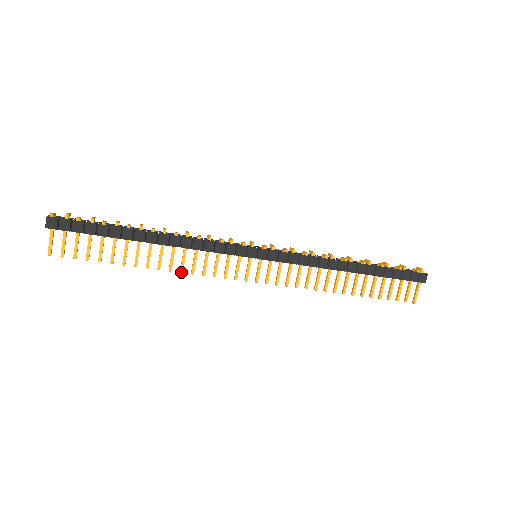
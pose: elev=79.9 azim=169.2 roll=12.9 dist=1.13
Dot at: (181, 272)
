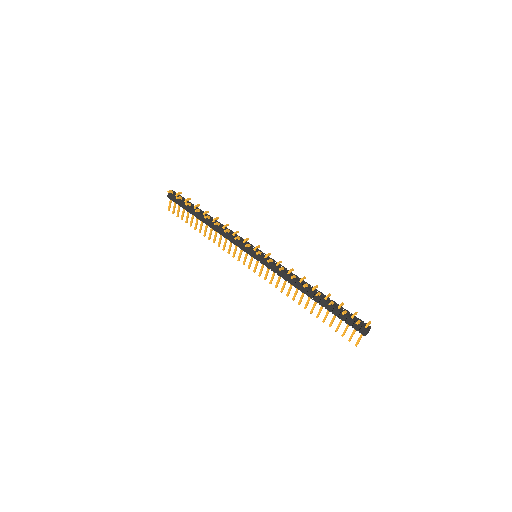
Dot at: (218, 246)
